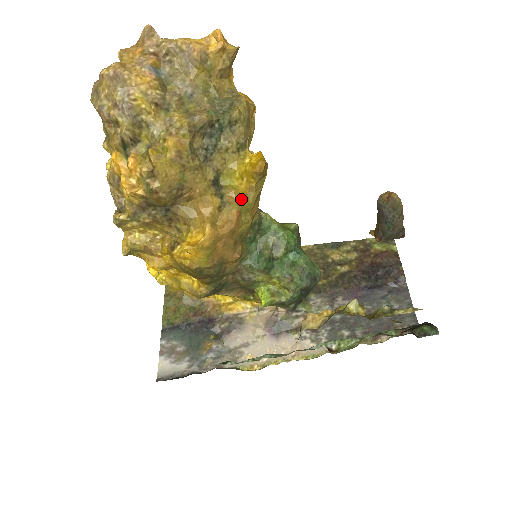
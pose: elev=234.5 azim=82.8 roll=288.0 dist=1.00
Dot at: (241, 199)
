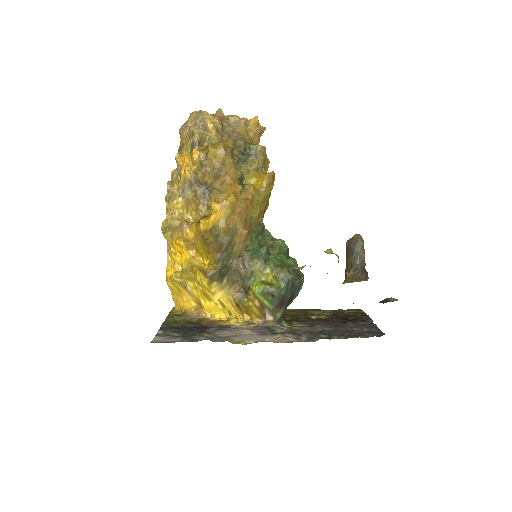
Dot at: (255, 191)
